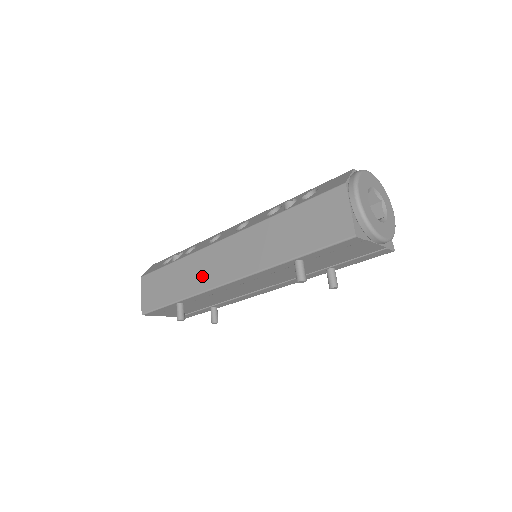
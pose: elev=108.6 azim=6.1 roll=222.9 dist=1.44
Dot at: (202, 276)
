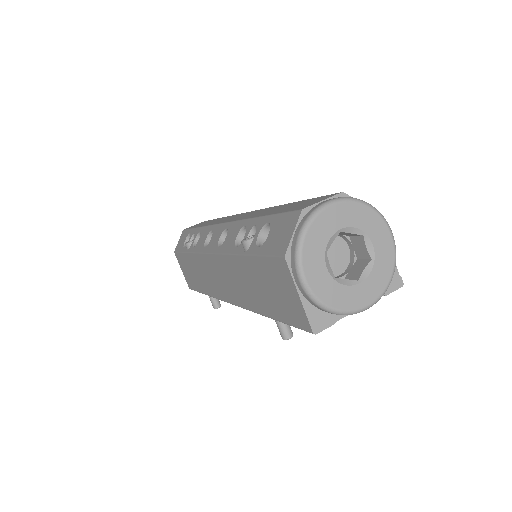
Dot at: (210, 283)
